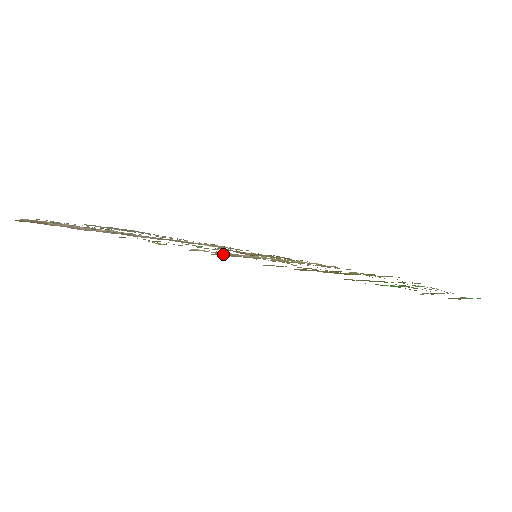
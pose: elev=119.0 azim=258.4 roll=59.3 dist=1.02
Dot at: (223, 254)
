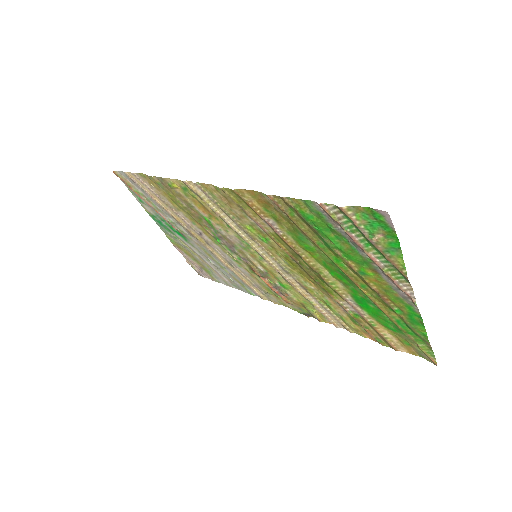
Dot at: (204, 189)
